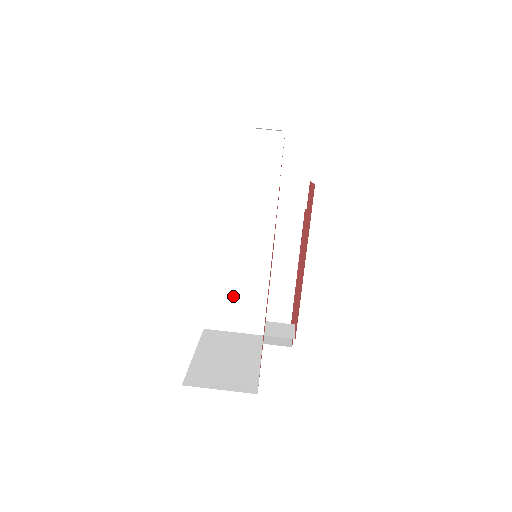
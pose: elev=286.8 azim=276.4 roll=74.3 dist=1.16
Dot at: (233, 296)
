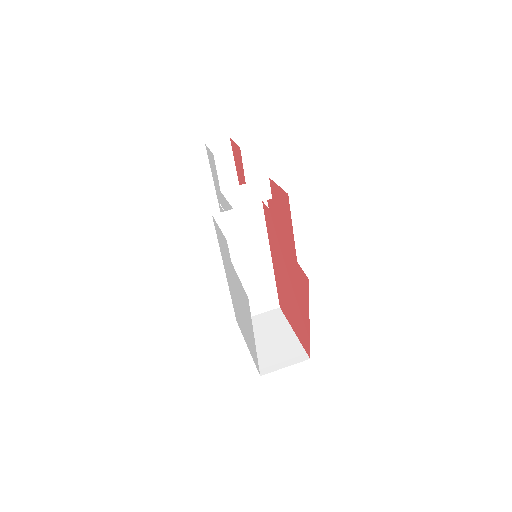
Dot at: (251, 292)
